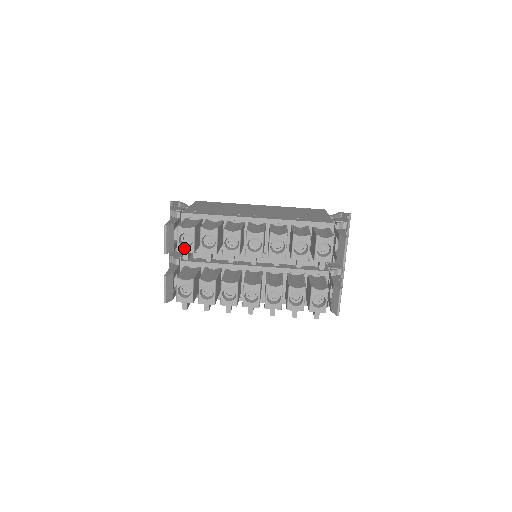
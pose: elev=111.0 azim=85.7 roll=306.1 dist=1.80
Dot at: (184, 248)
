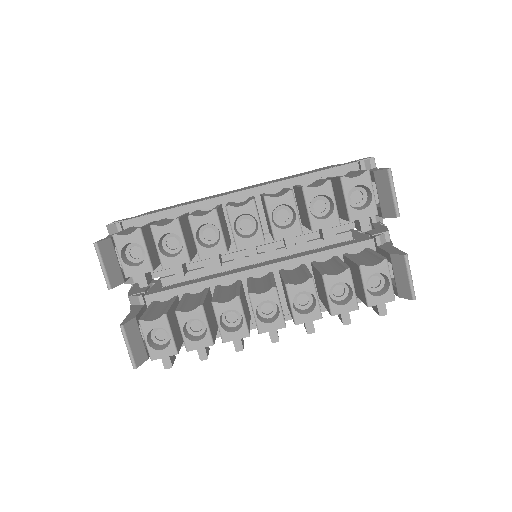
Dot at: (134, 268)
